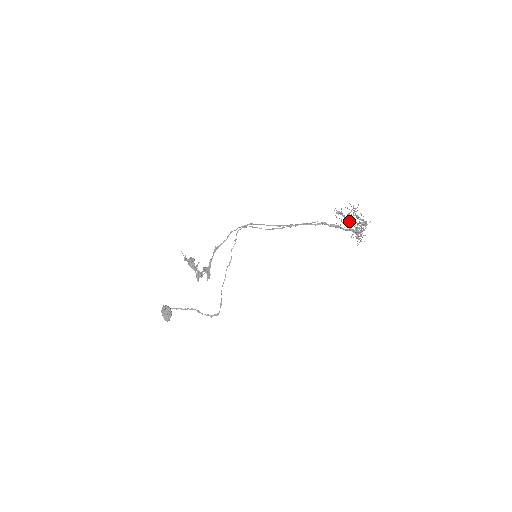
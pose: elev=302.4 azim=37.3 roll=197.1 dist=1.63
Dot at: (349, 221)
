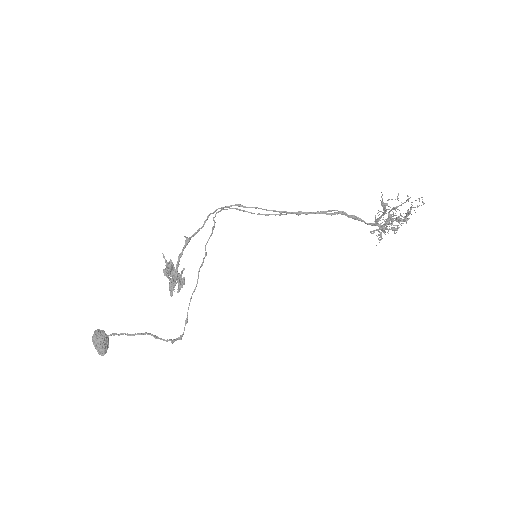
Dot at: (389, 216)
